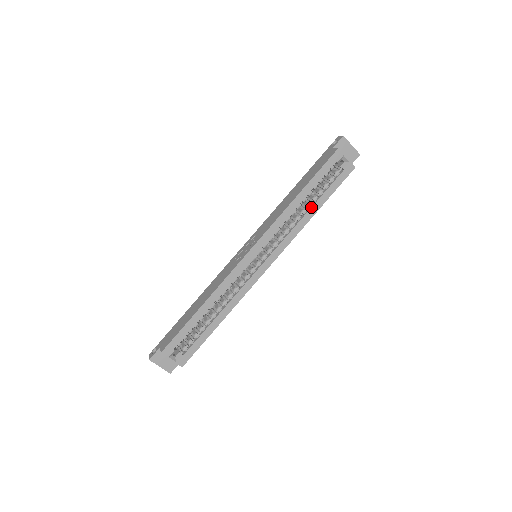
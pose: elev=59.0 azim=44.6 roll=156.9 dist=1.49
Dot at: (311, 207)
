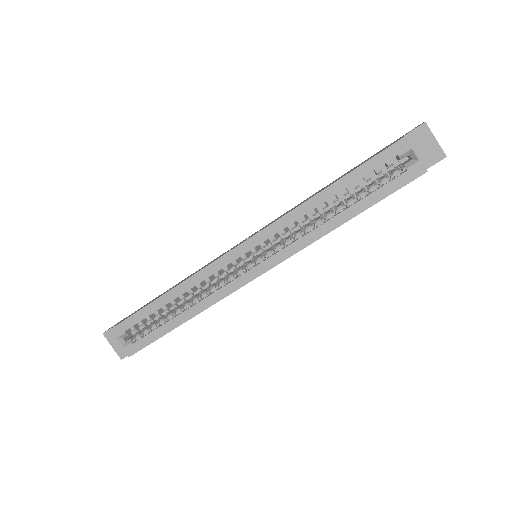
Dot at: (342, 211)
